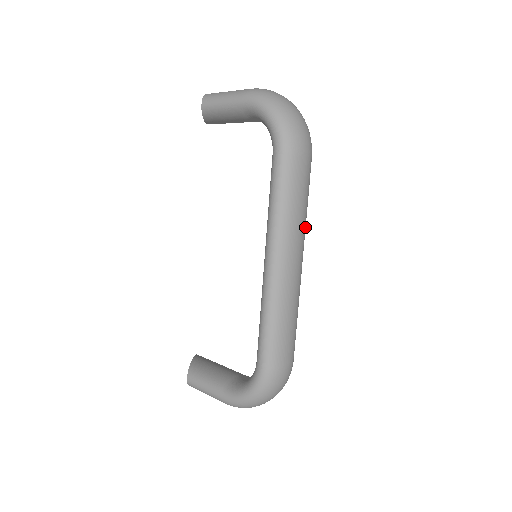
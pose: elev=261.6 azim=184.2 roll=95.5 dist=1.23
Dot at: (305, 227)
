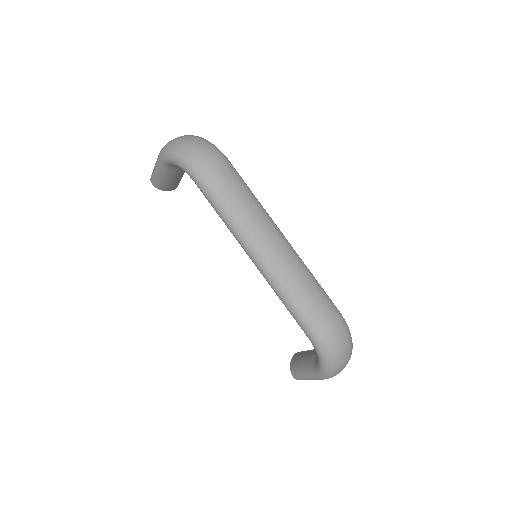
Dot at: (262, 211)
